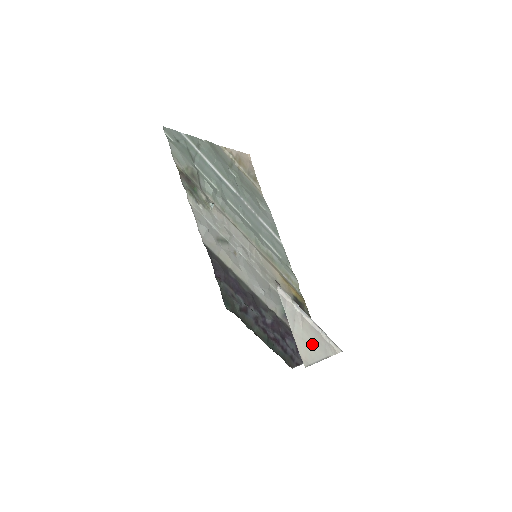
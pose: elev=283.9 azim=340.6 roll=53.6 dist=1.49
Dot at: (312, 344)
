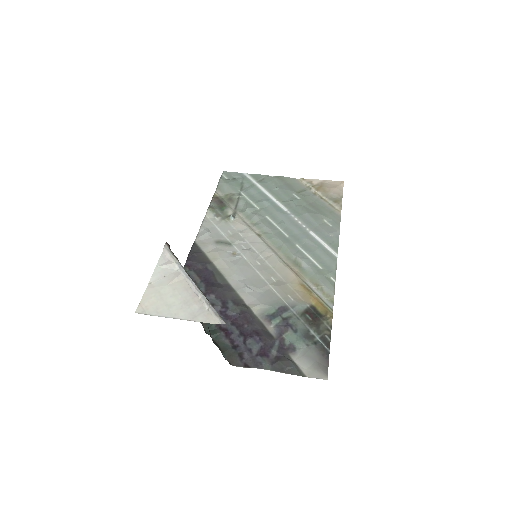
Dot at: (171, 301)
